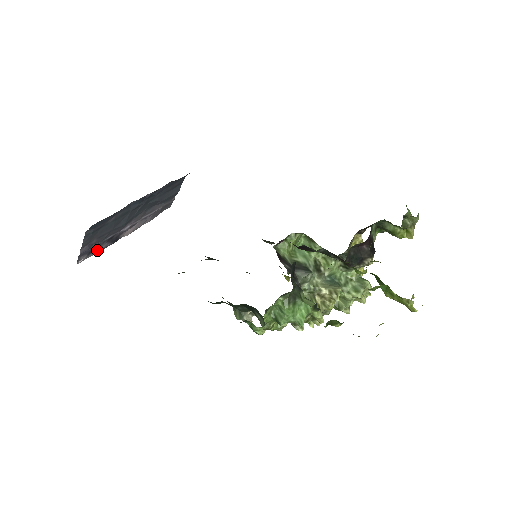
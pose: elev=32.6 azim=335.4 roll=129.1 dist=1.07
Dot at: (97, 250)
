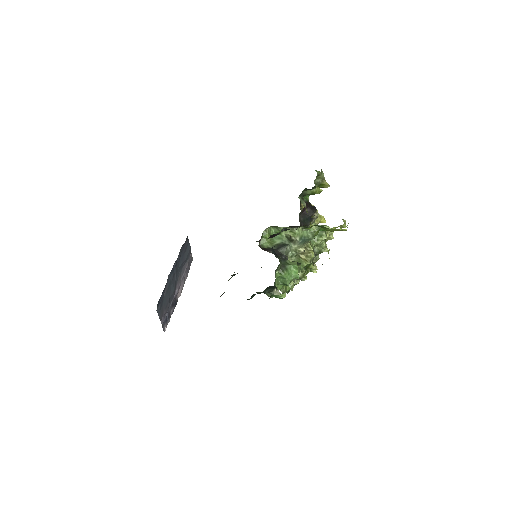
Dot at: (170, 316)
